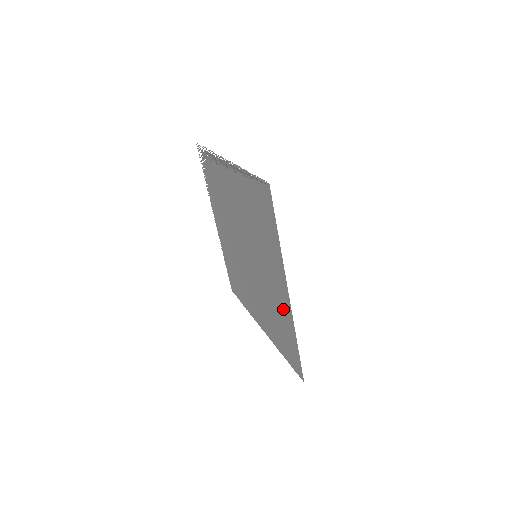
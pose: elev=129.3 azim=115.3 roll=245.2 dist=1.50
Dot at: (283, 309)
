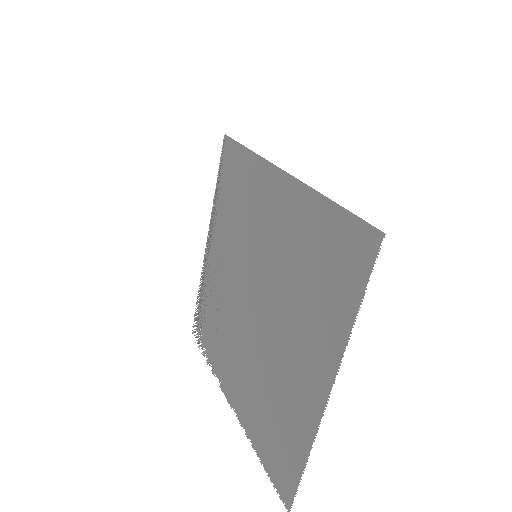
Dot at: (295, 213)
